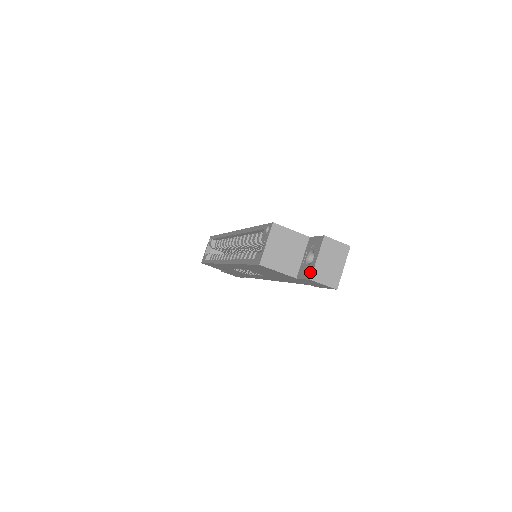
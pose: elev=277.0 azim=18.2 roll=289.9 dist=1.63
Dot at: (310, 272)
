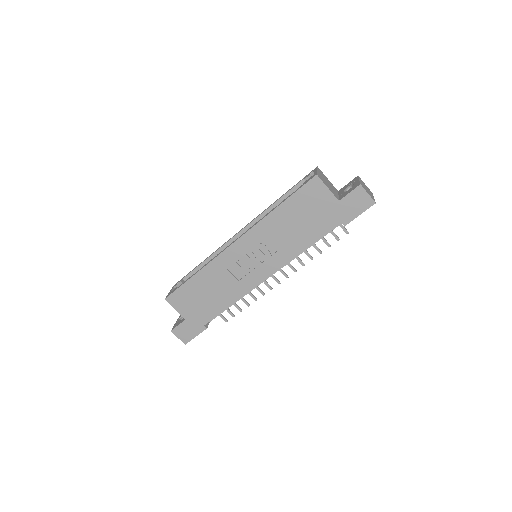
Dot at: (357, 185)
